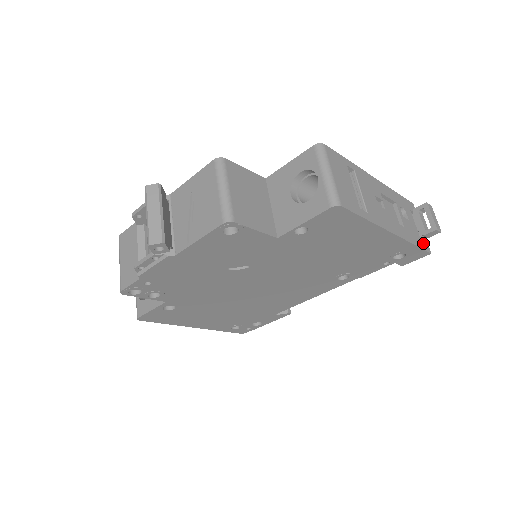
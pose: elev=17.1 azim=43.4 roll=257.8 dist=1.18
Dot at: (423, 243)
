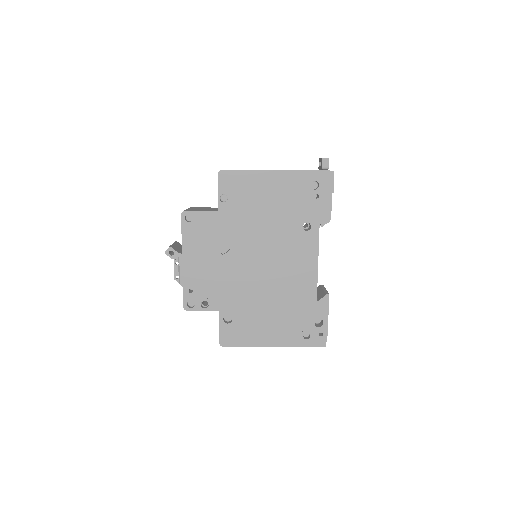
Dot at: occluded
